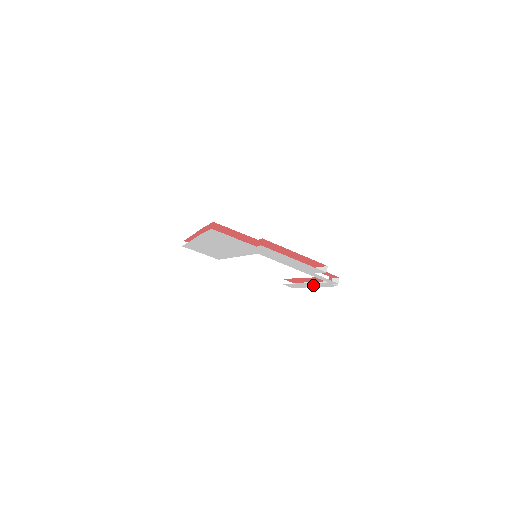
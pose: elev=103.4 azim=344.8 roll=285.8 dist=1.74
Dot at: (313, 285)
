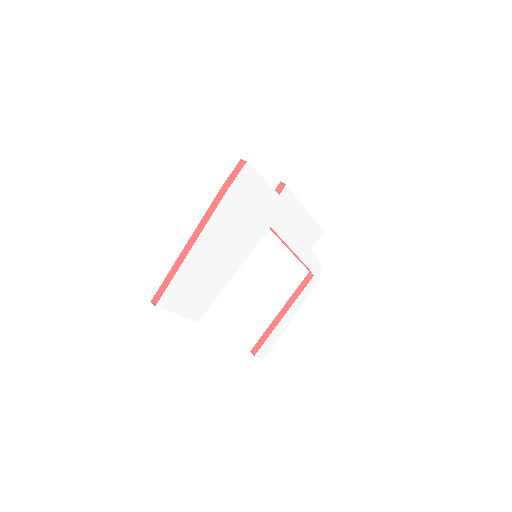
Dot at: (294, 310)
